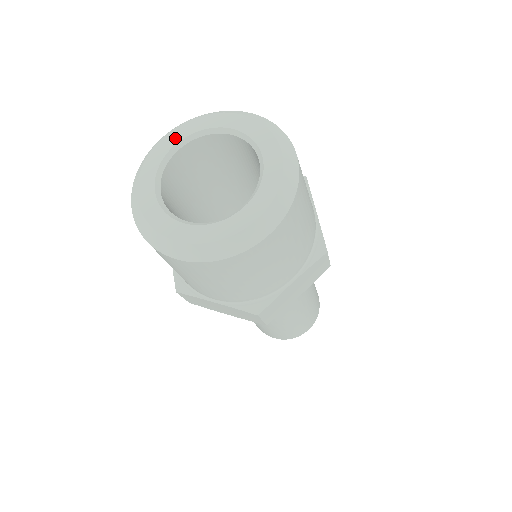
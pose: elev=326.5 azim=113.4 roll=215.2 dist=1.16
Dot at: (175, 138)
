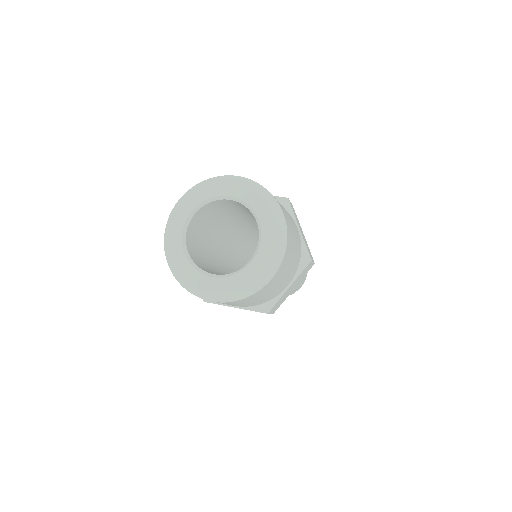
Dot at: (189, 206)
